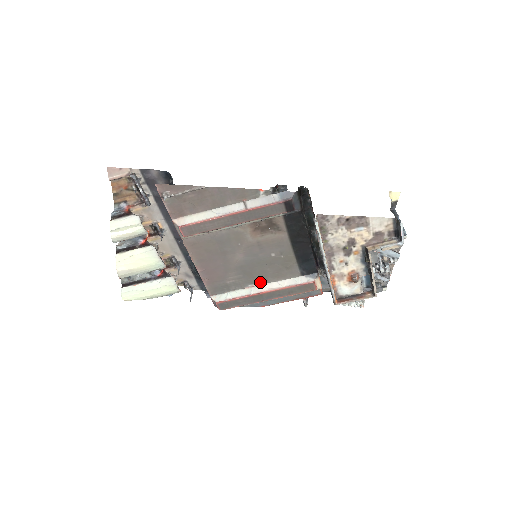
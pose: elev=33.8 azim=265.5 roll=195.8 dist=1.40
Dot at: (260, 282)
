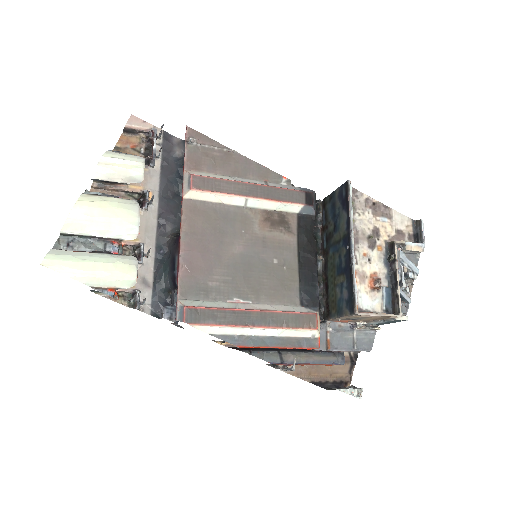
Dot at: (249, 298)
